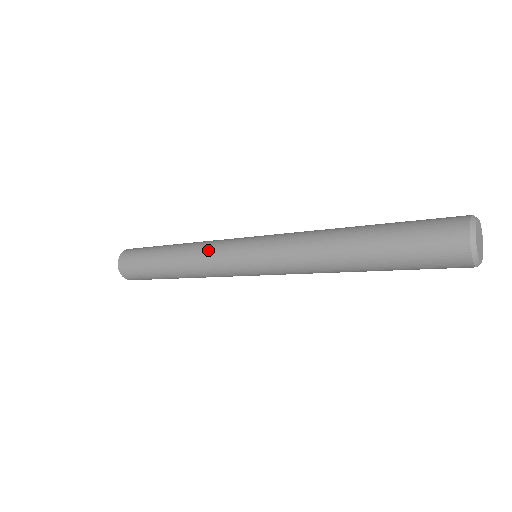
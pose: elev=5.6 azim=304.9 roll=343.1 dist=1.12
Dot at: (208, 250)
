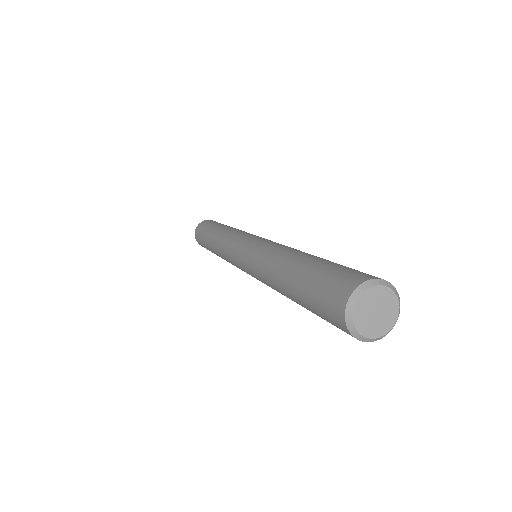
Dot at: (227, 239)
